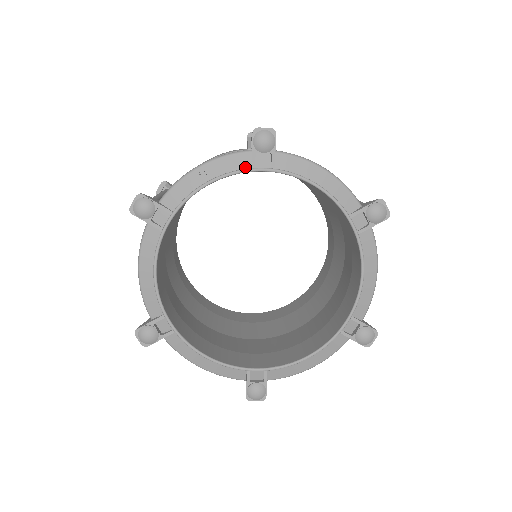
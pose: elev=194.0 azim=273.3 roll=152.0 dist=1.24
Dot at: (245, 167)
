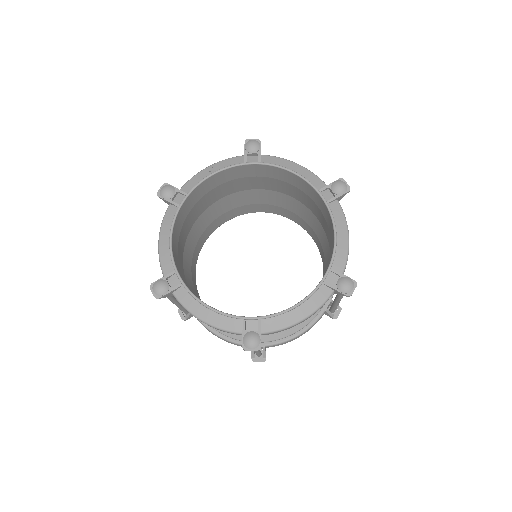
Dot at: (240, 163)
